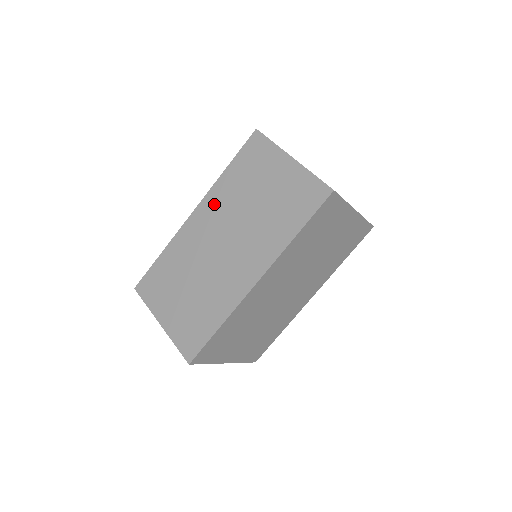
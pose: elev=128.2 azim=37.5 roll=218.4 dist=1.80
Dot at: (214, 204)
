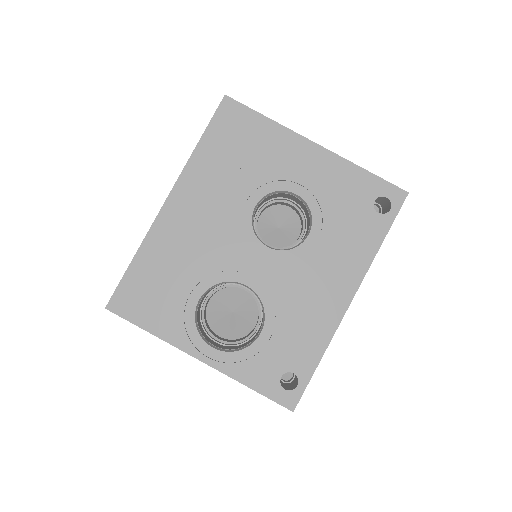
Dot at: occluded
